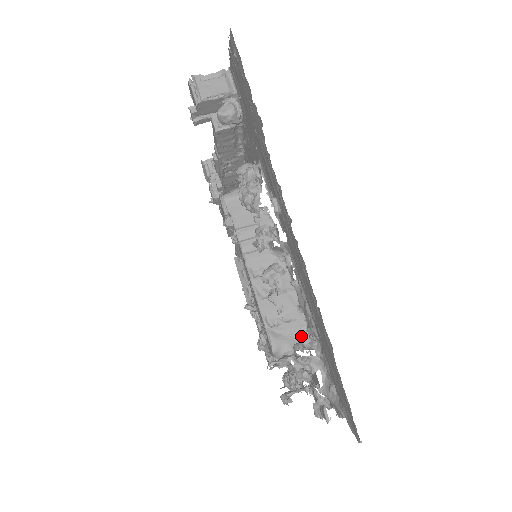
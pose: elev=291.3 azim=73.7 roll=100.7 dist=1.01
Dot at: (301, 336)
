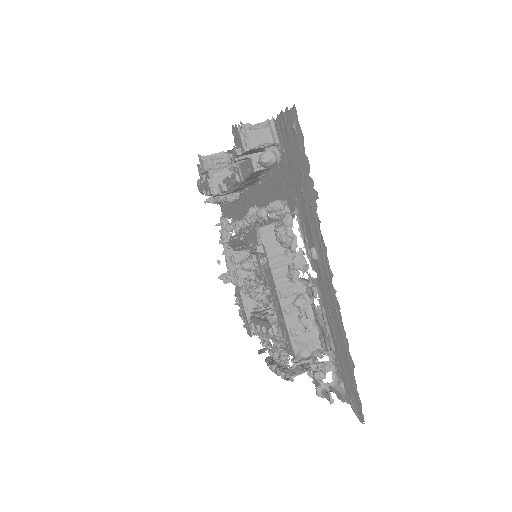
Dot at: (314, 343)
